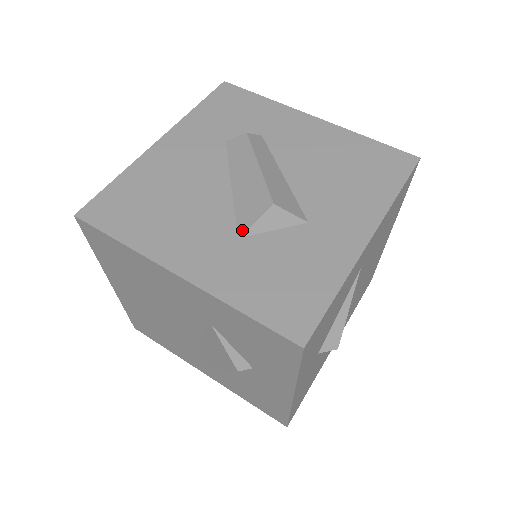
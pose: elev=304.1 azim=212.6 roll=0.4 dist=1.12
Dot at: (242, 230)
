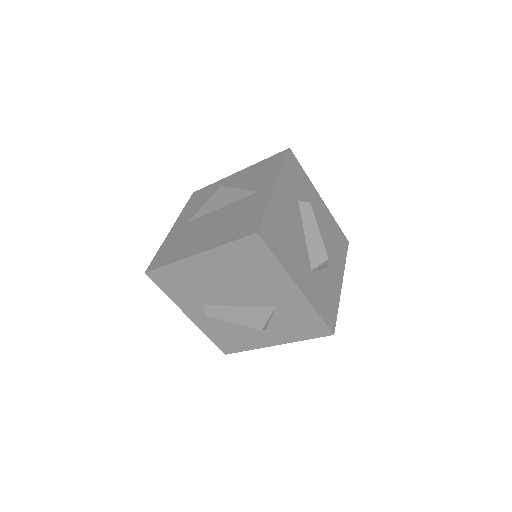
Dot at: (313, 267)
